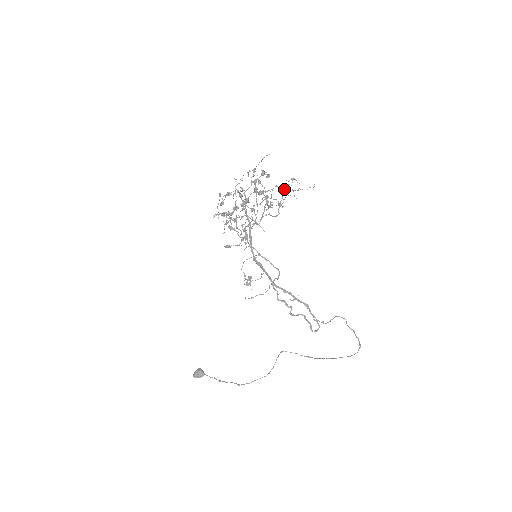
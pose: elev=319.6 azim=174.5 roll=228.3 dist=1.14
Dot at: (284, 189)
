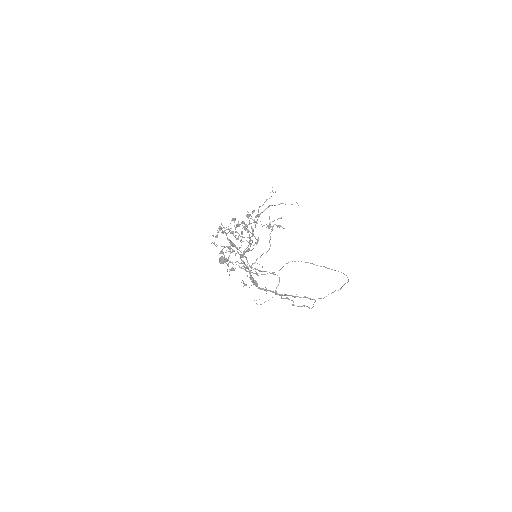
Dot at: (272, 230)
